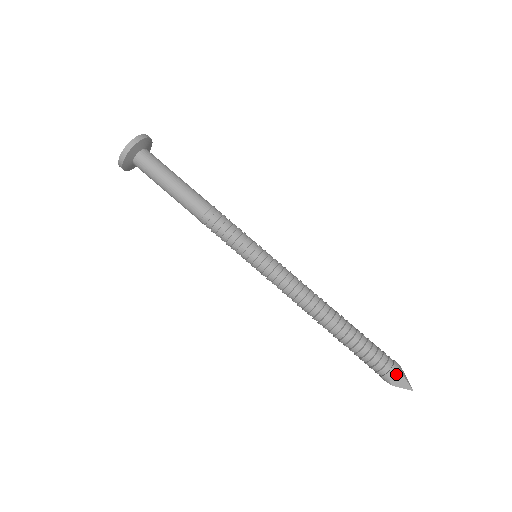
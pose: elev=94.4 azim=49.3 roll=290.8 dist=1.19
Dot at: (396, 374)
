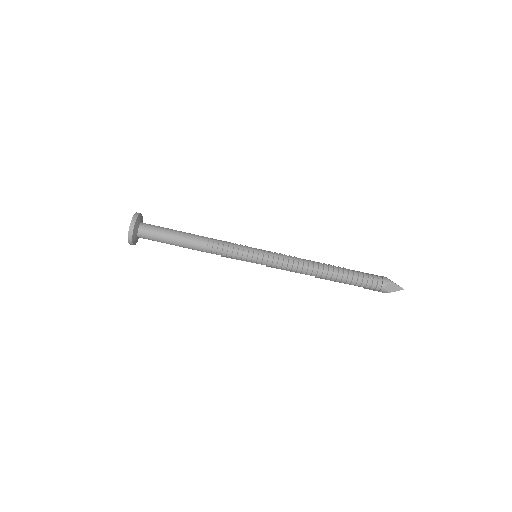
Dot at: (388, 283)
